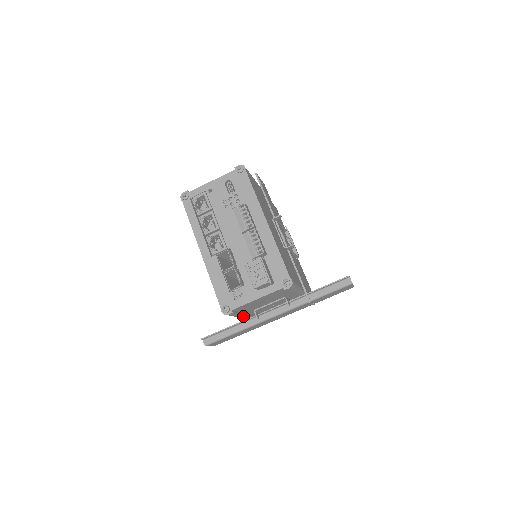
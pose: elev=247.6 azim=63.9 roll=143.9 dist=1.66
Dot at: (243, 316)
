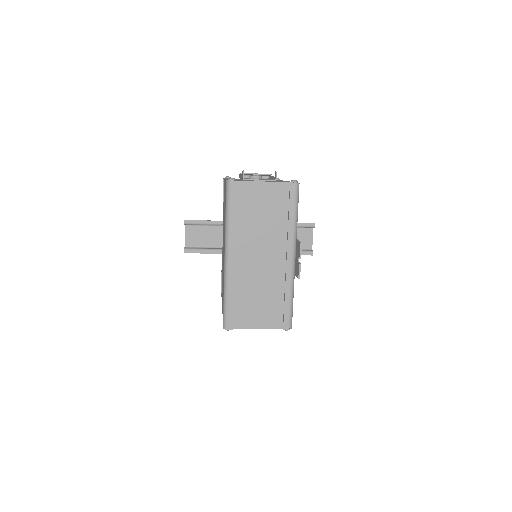
Dot at: occluded
